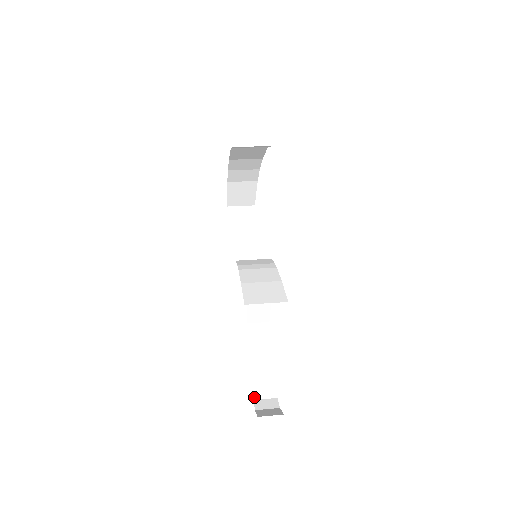
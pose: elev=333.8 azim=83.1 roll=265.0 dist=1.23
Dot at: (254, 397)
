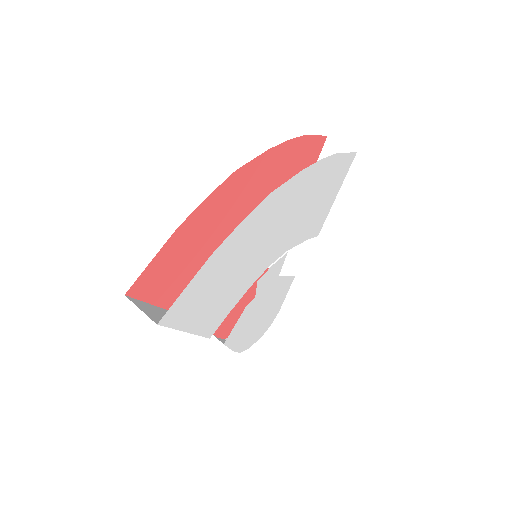
Dot at: occluded
